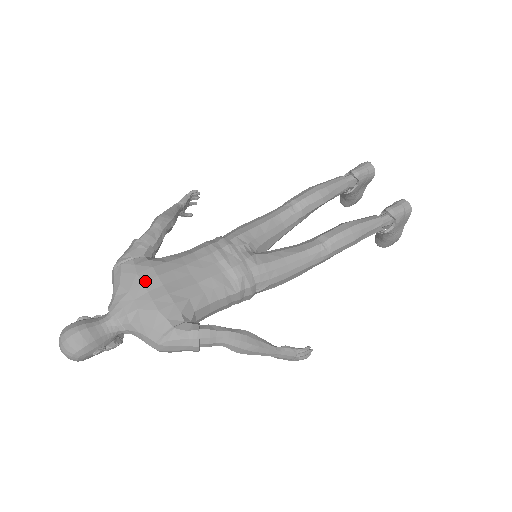
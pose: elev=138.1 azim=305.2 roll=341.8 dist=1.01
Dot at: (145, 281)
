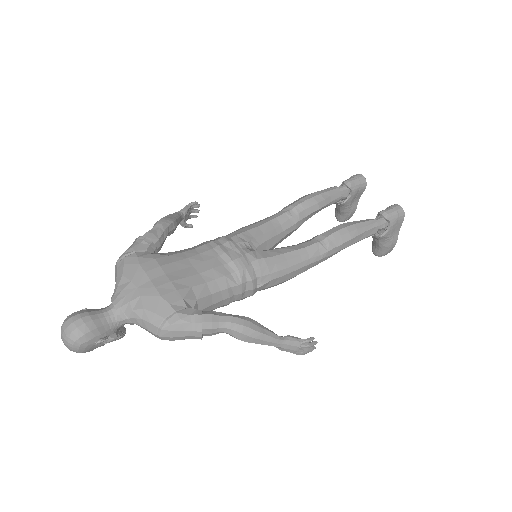
Dot at: (148, 270)
